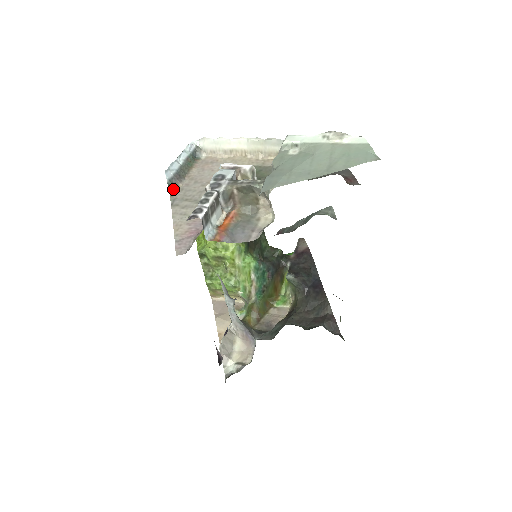
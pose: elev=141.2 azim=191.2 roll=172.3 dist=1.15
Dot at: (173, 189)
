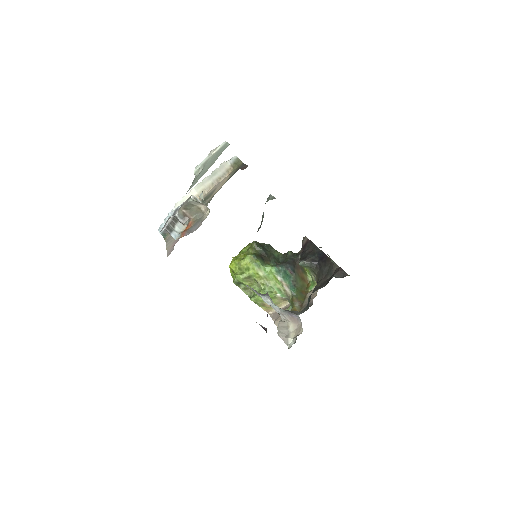
Dot at: (166, 236)
